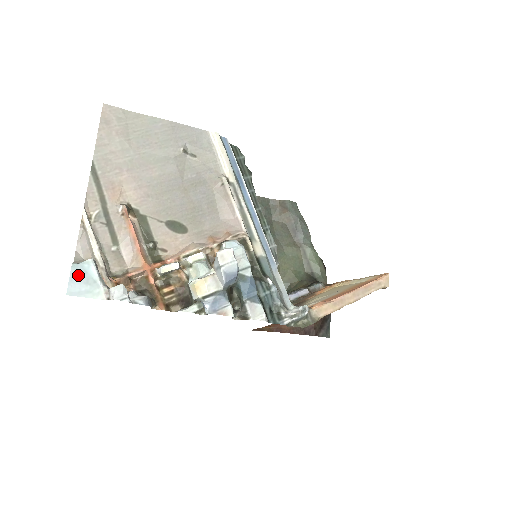
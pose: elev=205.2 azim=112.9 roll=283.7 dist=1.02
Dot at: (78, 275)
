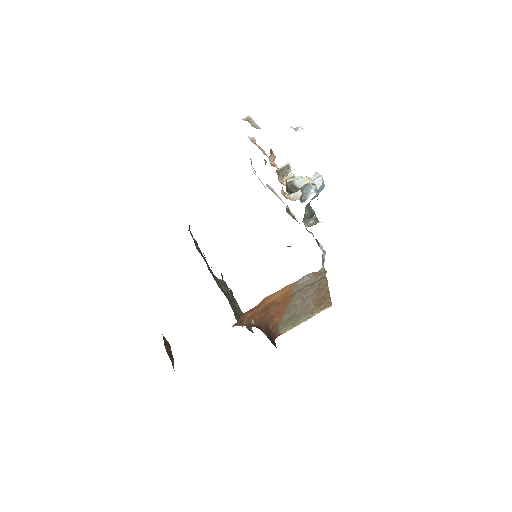
Dot at: occluded
